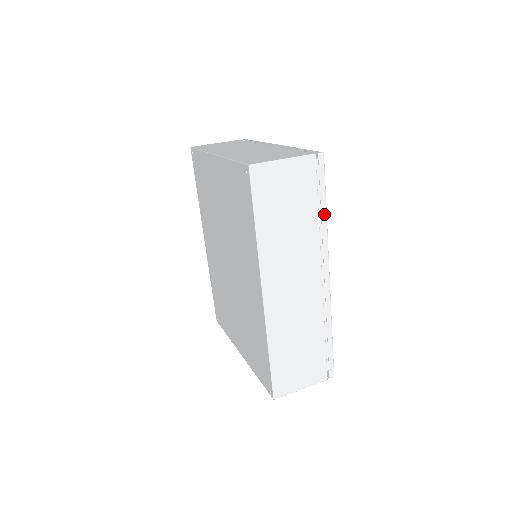
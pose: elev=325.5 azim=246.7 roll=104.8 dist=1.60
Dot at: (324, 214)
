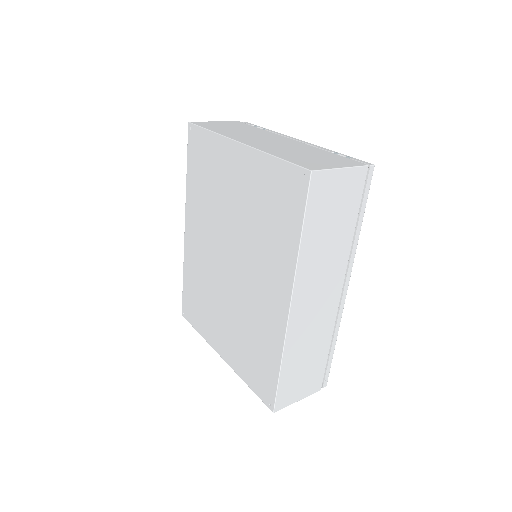
Dot at: (359, 228)
